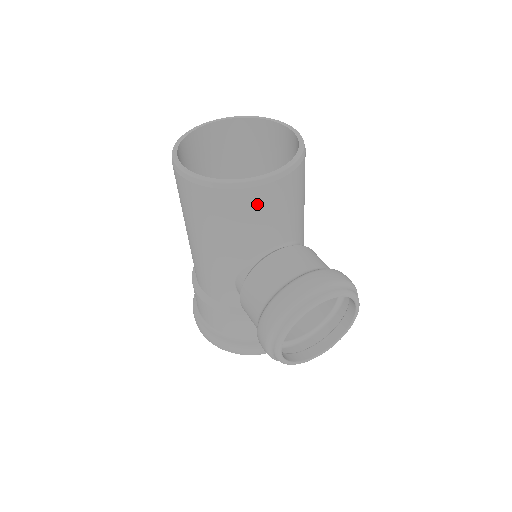
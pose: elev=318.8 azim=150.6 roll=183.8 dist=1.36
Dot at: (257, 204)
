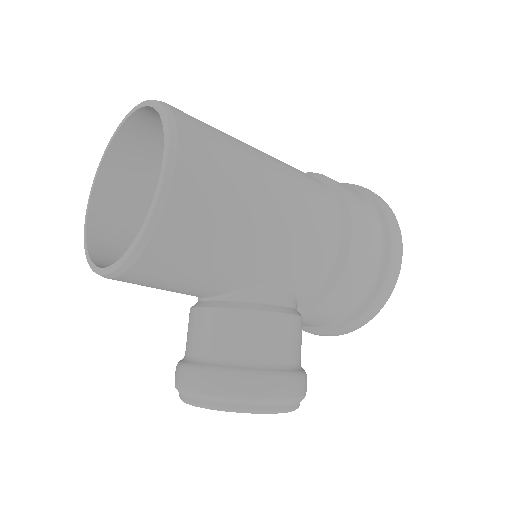
Dot at: occluded
